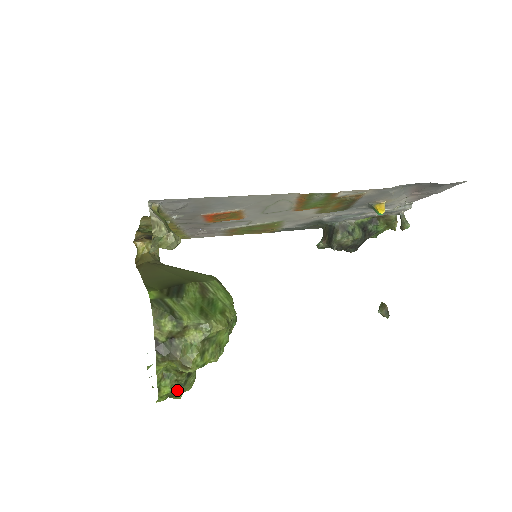
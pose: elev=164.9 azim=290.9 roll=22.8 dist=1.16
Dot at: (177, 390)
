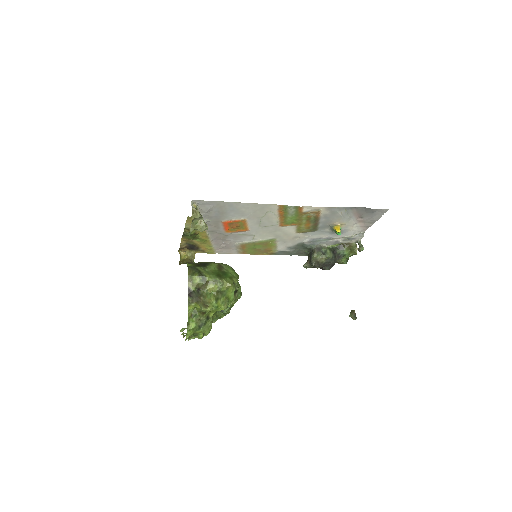
Dot at: (200, 327)
